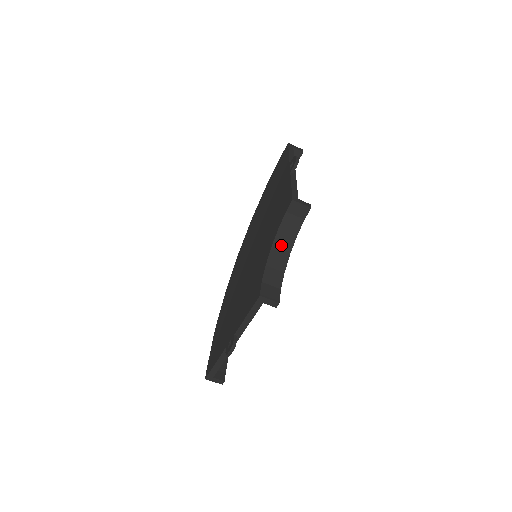
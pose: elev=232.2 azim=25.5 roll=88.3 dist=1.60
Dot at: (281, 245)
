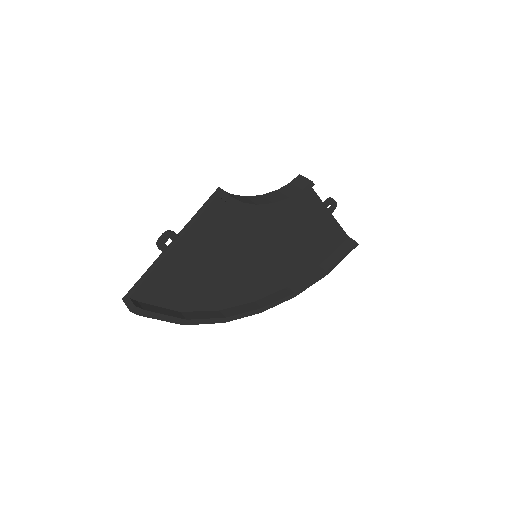
Dot at: (270, 197)
